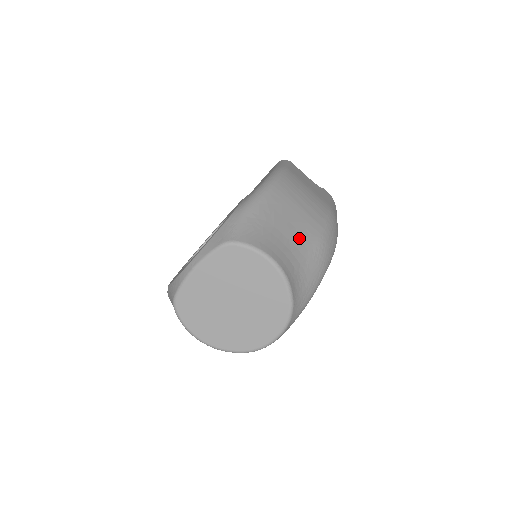
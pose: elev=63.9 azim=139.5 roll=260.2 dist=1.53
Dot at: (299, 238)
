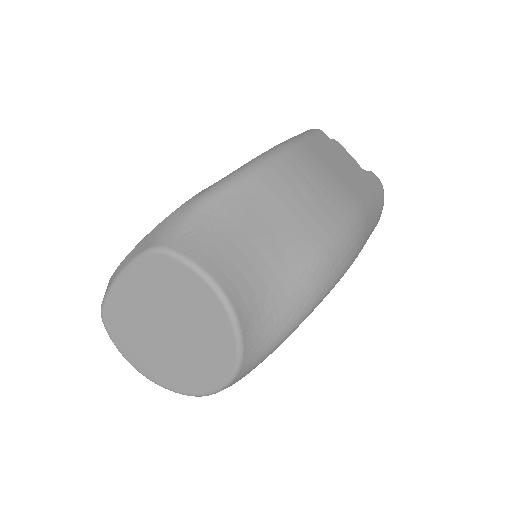
Dot at: (278, 249)
